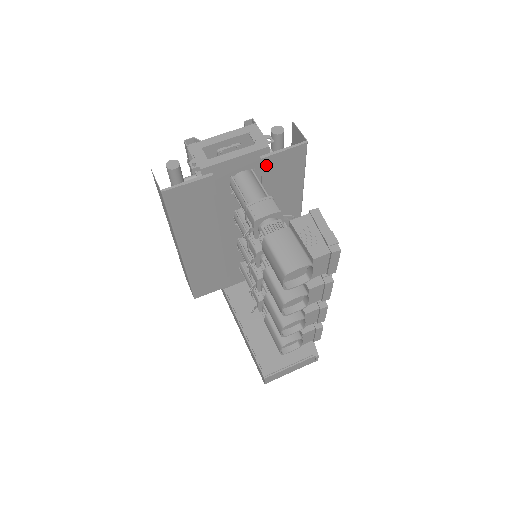
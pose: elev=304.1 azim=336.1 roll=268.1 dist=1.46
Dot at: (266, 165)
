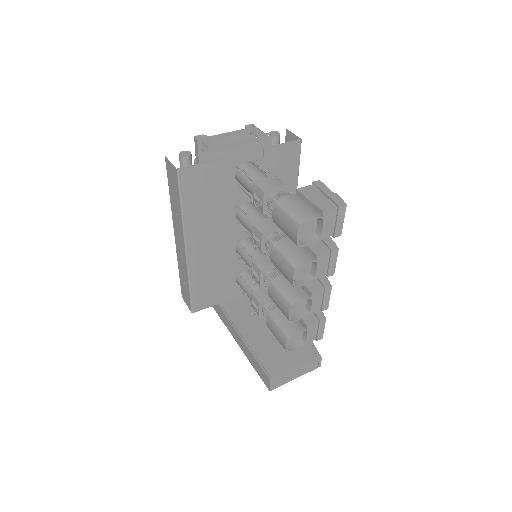
Dot at: (267, 158)
